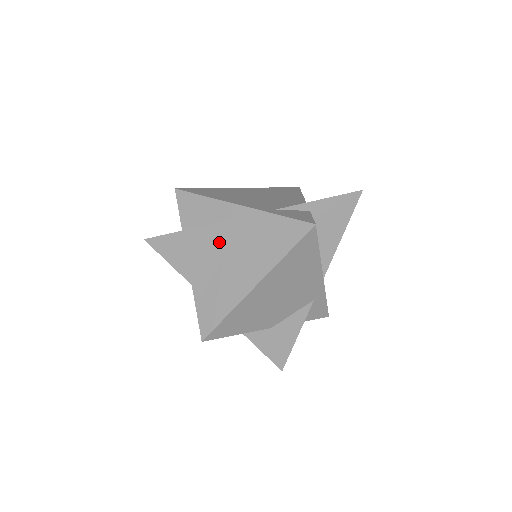
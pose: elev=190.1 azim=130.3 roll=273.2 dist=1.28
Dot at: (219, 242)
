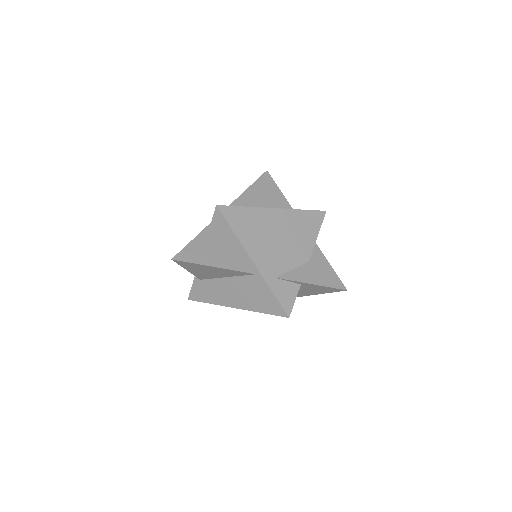
Dot at: (225, 273)
